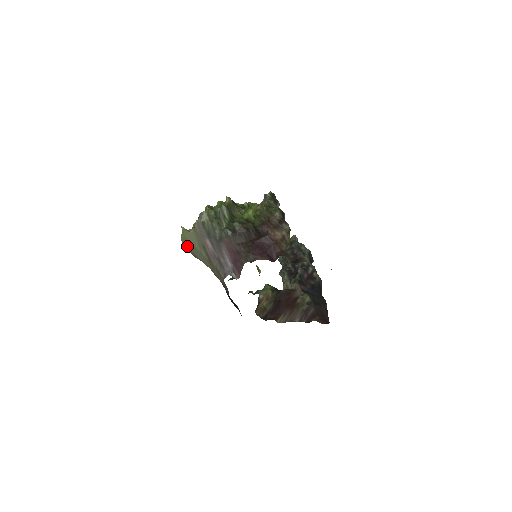
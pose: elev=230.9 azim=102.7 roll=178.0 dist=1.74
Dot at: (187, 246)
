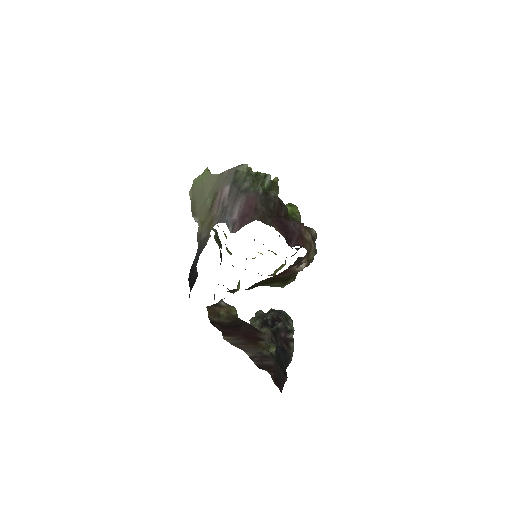
Dot at: (195, 189)
